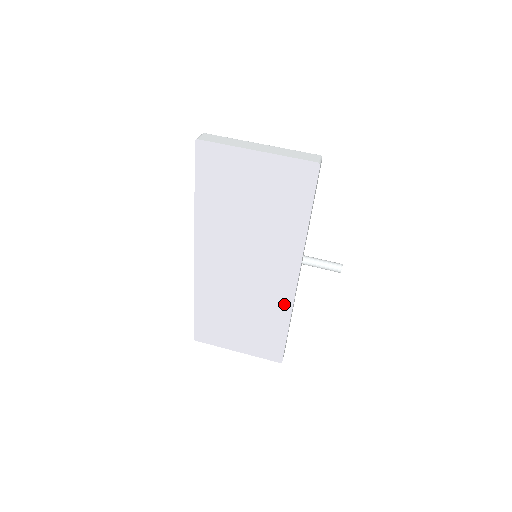
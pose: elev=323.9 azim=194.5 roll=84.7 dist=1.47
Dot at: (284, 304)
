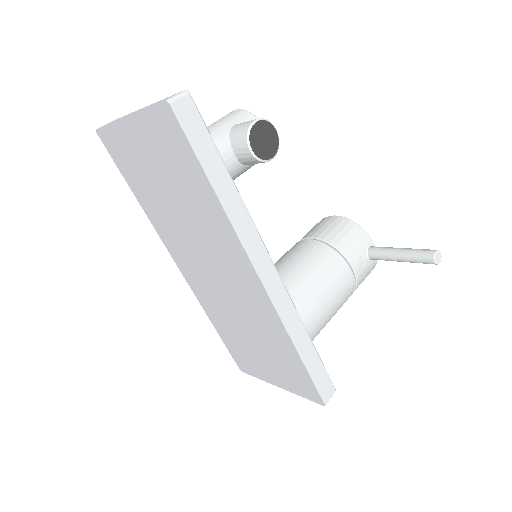
Dot at: (272, 317)
